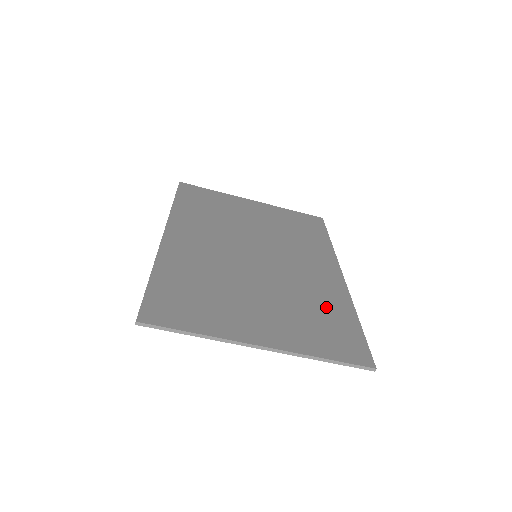
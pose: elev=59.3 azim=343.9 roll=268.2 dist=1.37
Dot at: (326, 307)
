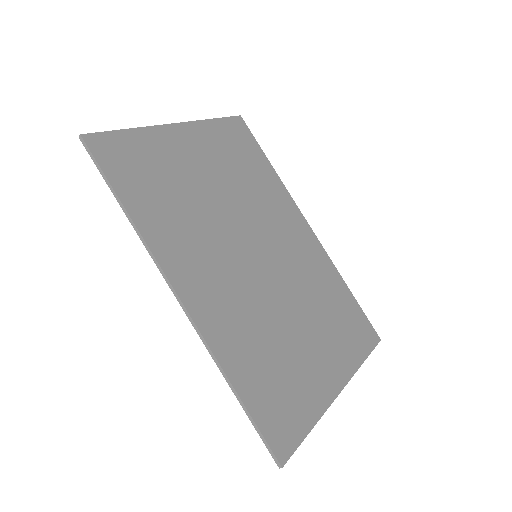
Dot at: (331, 292)
